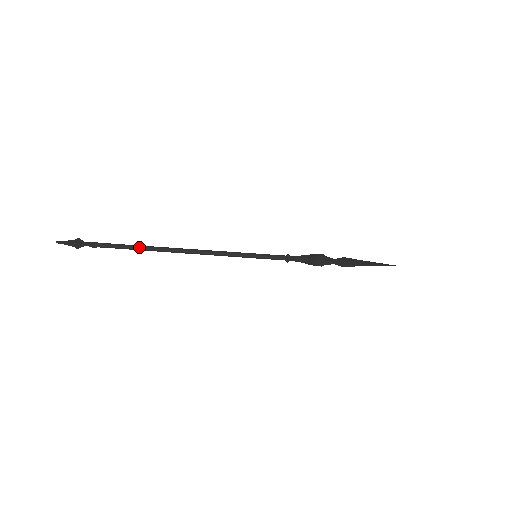
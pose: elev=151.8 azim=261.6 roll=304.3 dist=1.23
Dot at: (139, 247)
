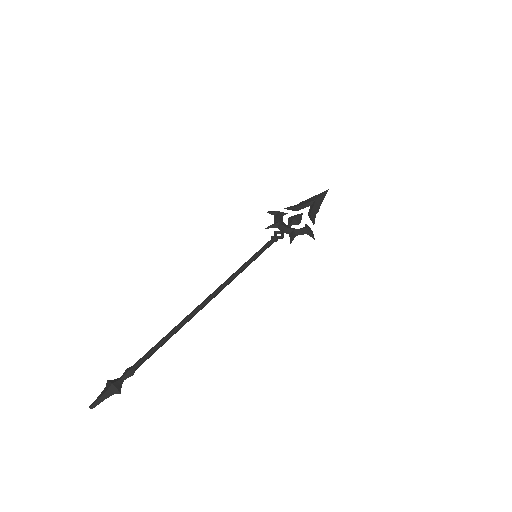
Dot at: occluded
